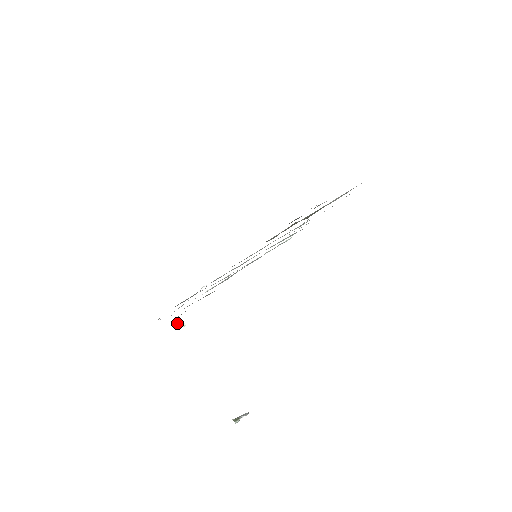
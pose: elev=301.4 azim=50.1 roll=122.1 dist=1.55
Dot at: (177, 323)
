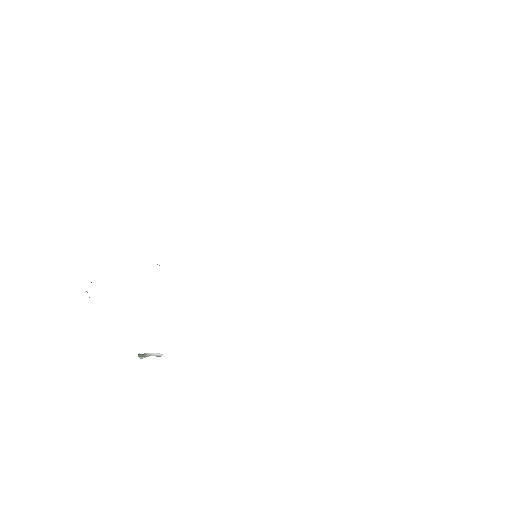
Dot at: (86, 291)
